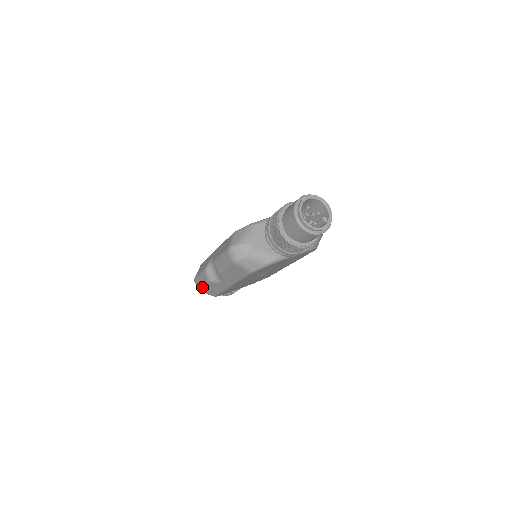
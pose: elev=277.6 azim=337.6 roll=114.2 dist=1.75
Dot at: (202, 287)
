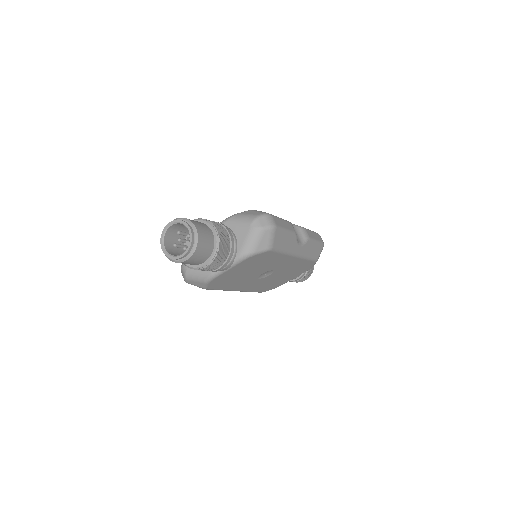
Dot at: occluded
